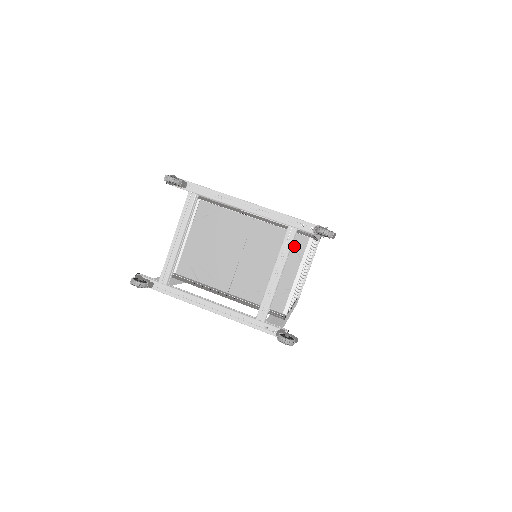
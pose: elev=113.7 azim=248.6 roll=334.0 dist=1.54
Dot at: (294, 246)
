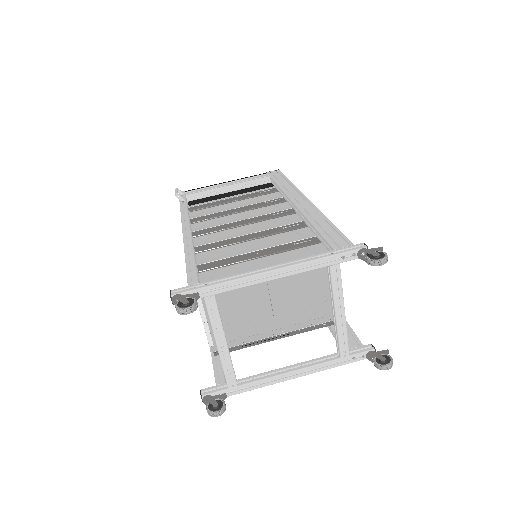
Dot at: (317, 253)
